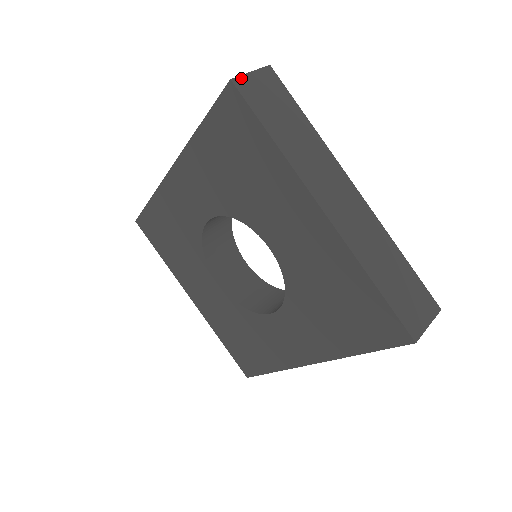
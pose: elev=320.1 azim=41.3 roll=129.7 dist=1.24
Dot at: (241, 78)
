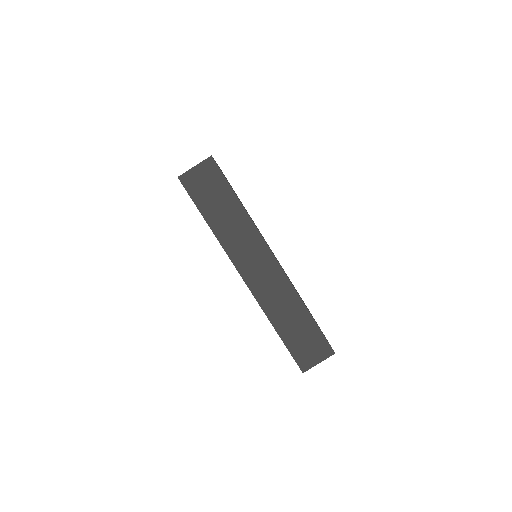
Dot at: (310, 368)
